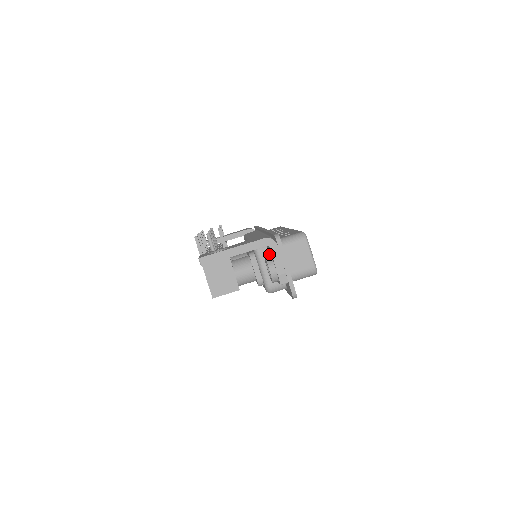
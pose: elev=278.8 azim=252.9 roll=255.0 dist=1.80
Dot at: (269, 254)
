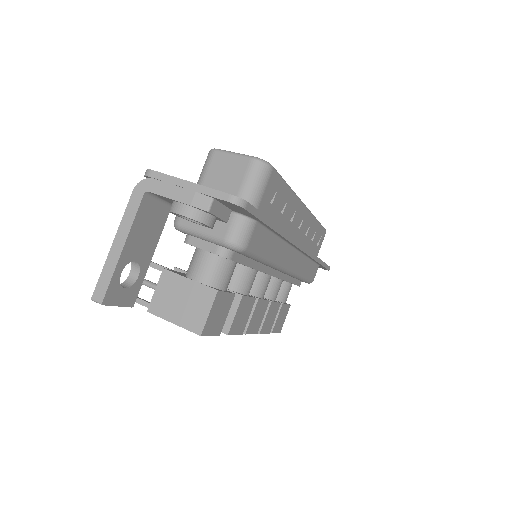
Dot at: occluded
